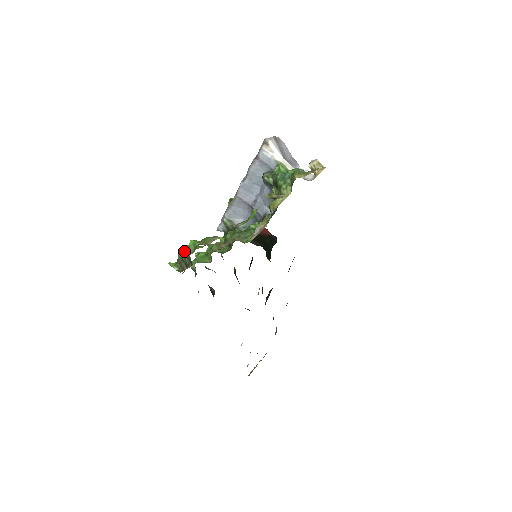
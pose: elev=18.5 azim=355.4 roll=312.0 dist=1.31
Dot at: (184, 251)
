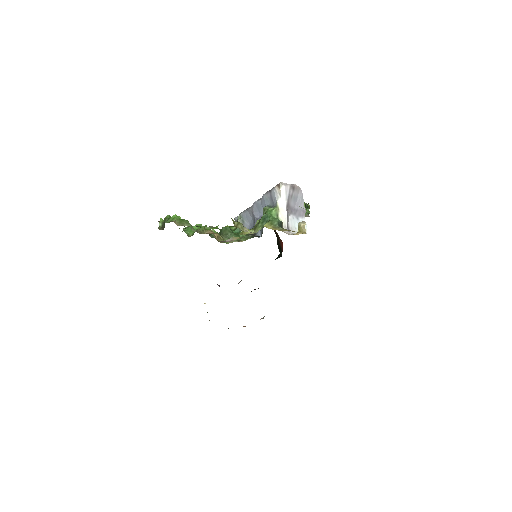
Dot at: (167, 218)
